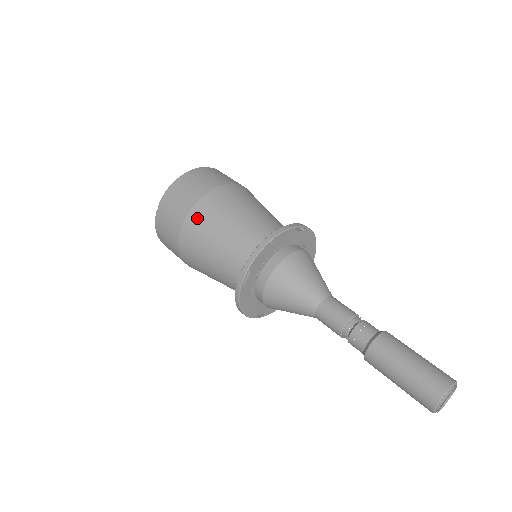
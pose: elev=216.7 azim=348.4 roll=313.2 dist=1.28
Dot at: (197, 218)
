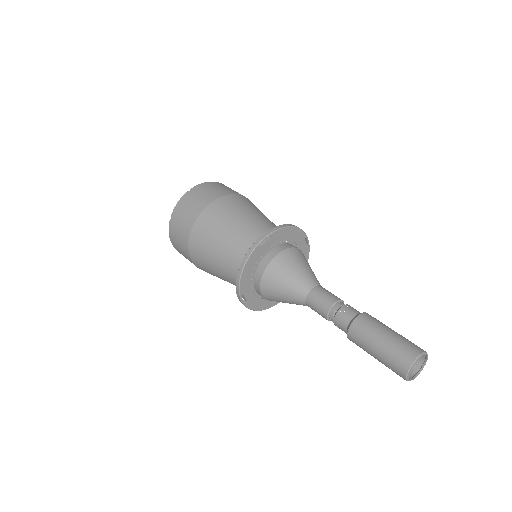
Dot at: (228, 202)
